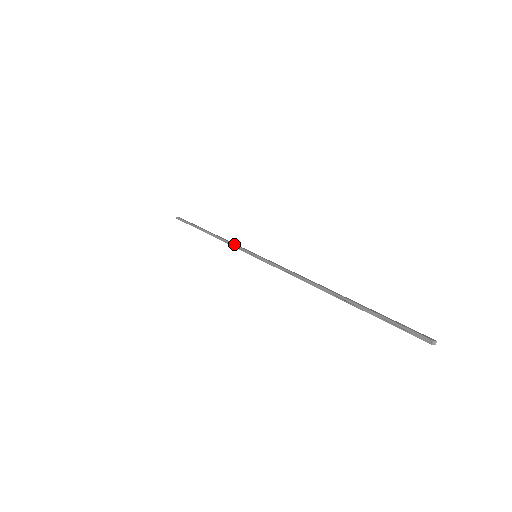
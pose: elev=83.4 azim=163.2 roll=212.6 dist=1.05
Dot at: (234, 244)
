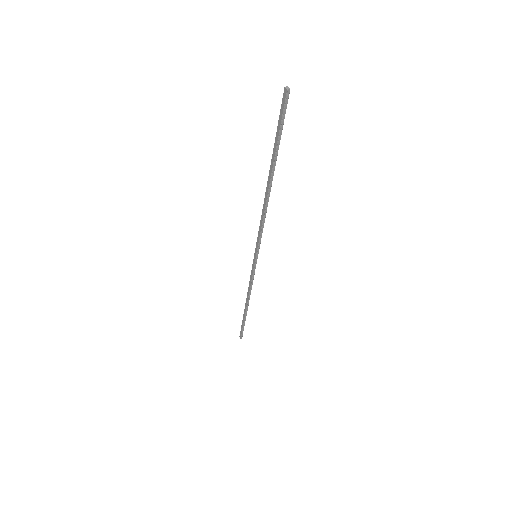
Dot at: (253, 275)
